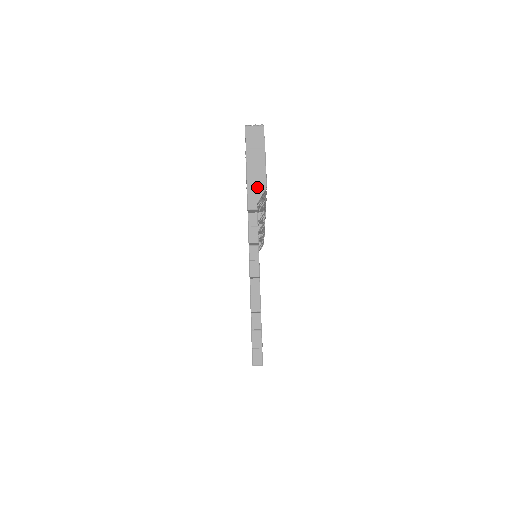
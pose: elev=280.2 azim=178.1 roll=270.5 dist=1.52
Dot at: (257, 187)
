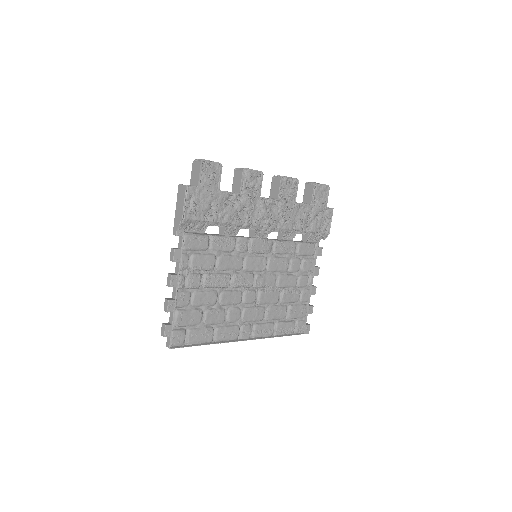
Dot at: (178, 218)
